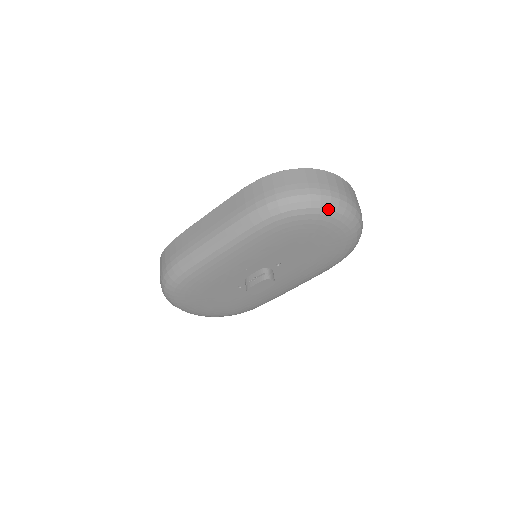
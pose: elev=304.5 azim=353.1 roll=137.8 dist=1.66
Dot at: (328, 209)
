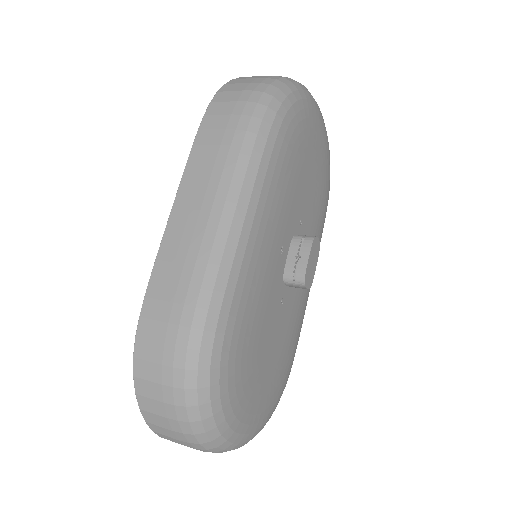
Dot at: (307, 92)
